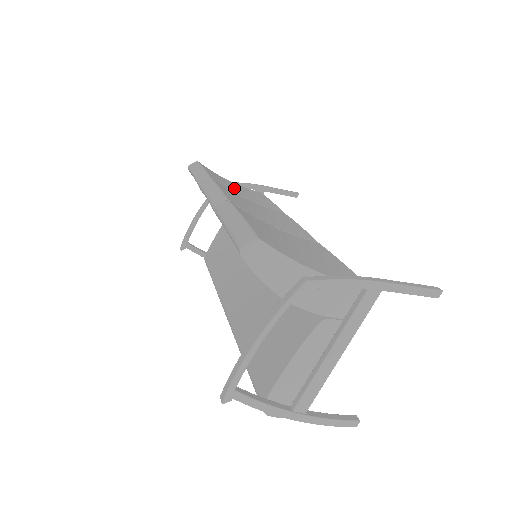
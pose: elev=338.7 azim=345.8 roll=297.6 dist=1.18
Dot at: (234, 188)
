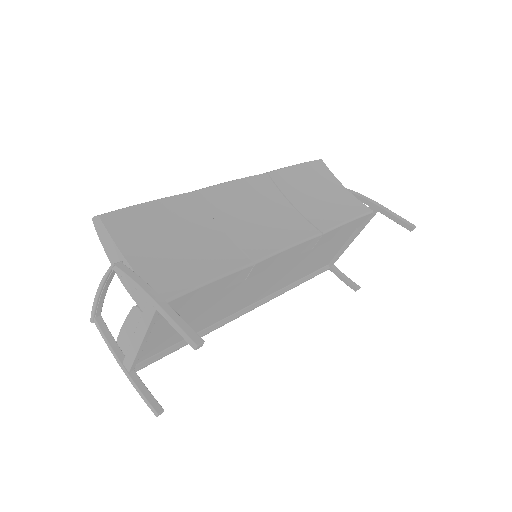
Dot at: (307, 192)
